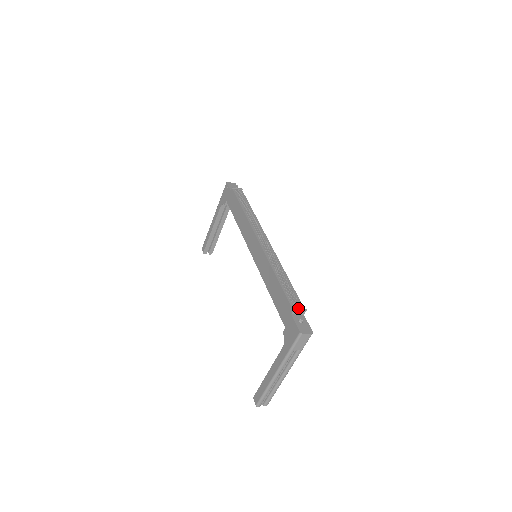
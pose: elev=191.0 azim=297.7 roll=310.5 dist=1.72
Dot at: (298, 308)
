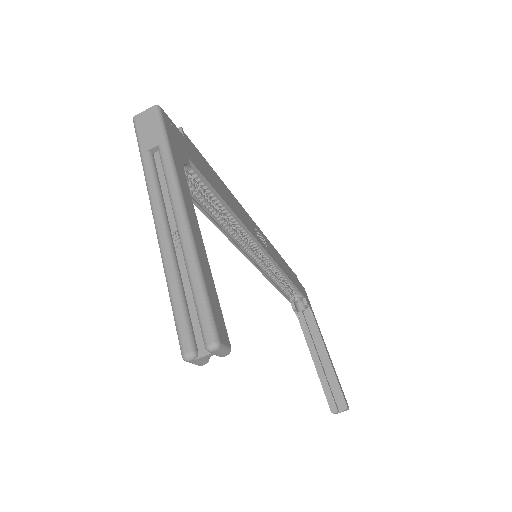
Dot at: occluded
